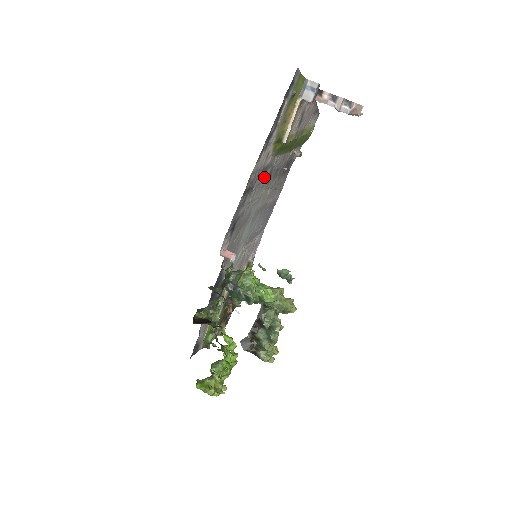
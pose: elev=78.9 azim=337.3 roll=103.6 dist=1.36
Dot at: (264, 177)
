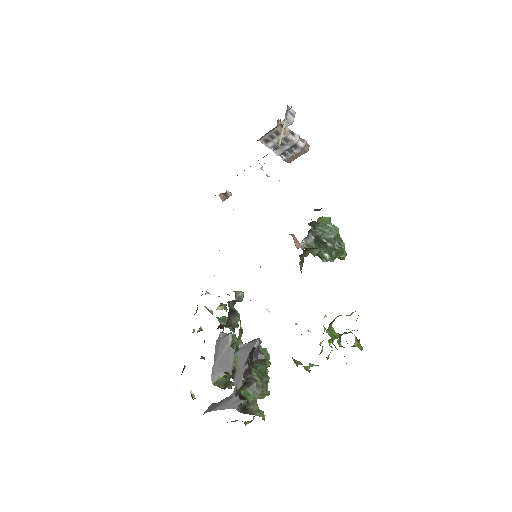
Dot at: occluded
